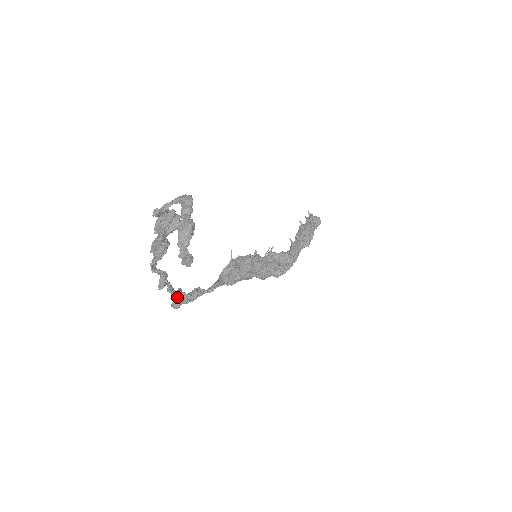
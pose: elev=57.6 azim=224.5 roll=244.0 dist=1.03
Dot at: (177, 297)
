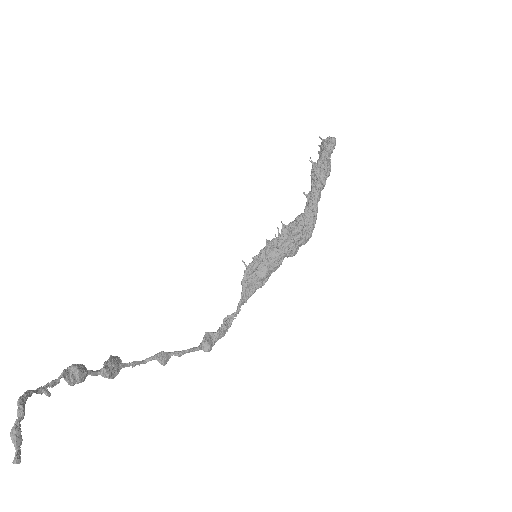
Dot at: (198, 348)
